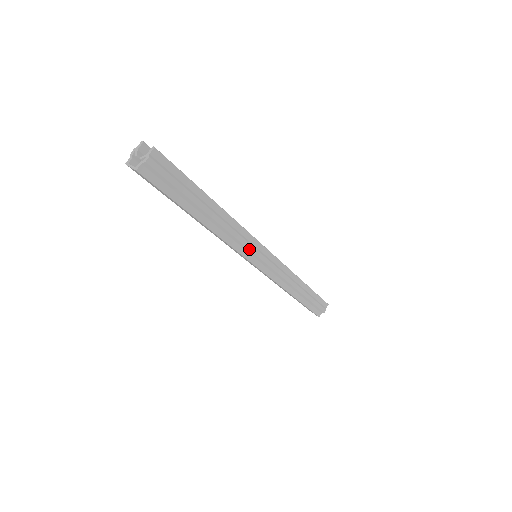
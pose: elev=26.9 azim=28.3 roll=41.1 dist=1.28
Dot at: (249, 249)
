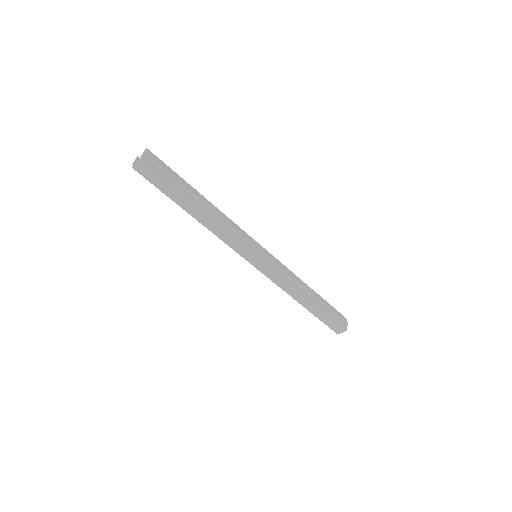
Dot at: (246, 239)
